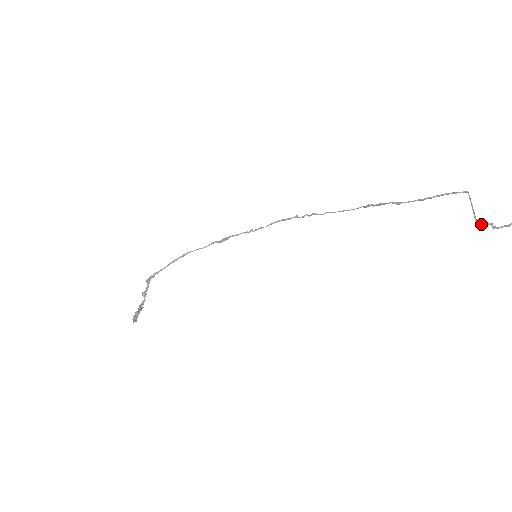
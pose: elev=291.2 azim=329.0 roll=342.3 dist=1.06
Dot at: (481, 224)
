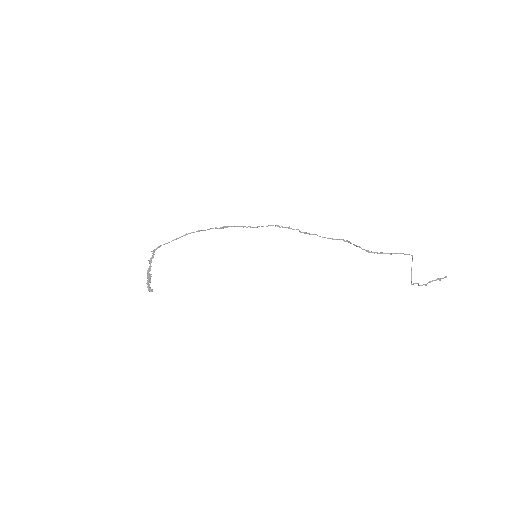
Dot at: (414, 283)
